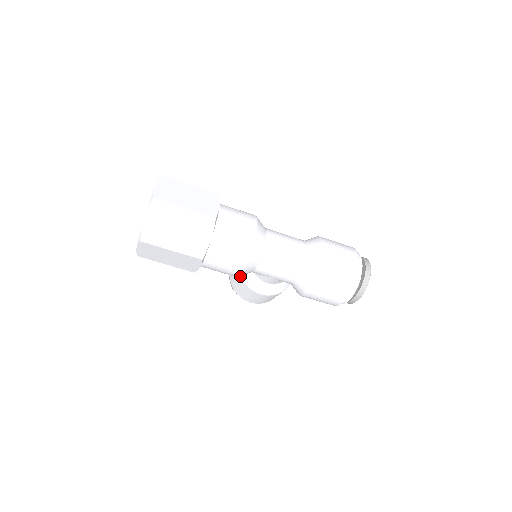
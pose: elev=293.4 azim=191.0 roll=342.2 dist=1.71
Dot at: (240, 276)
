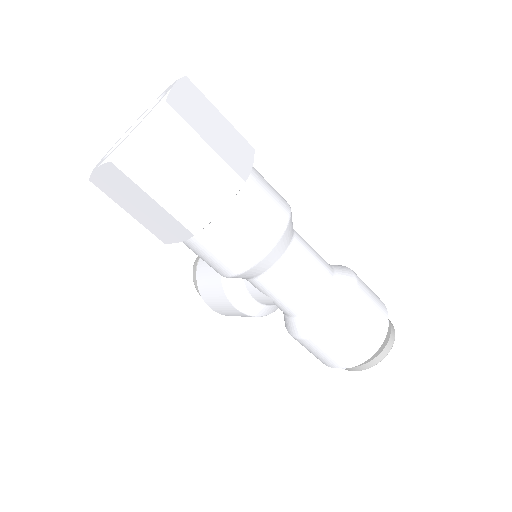
Dot at: occluded
